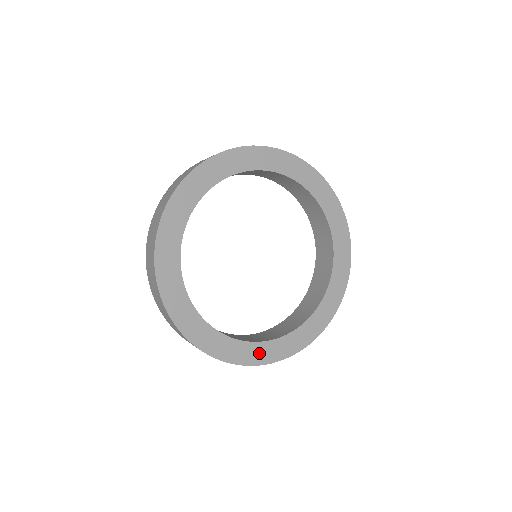
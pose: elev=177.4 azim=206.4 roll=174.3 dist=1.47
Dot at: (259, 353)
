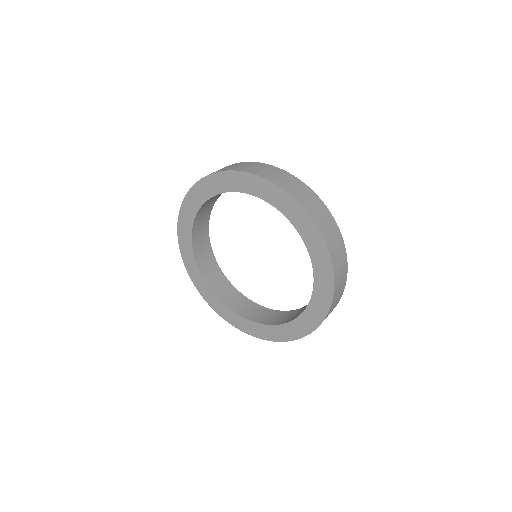
Dot at: (245, 325)
